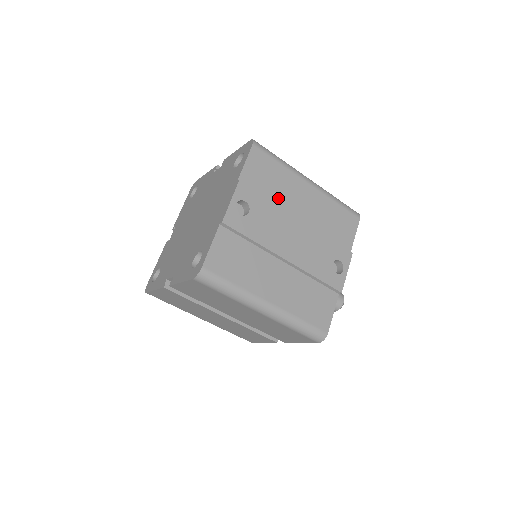
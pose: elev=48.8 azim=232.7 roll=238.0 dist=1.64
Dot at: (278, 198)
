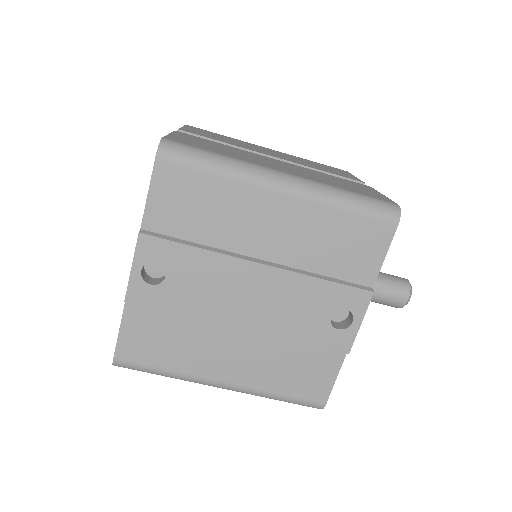
Dot at: (219, 236)
